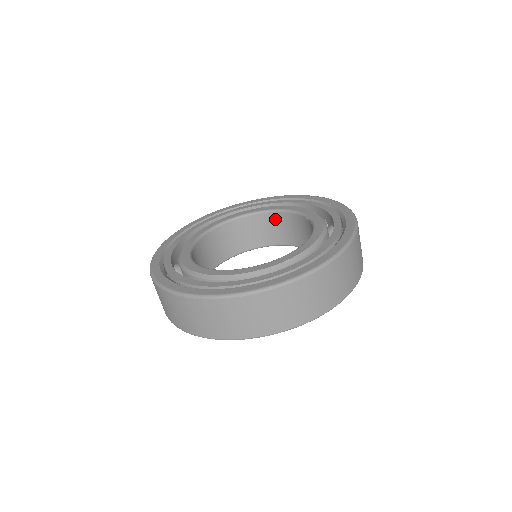
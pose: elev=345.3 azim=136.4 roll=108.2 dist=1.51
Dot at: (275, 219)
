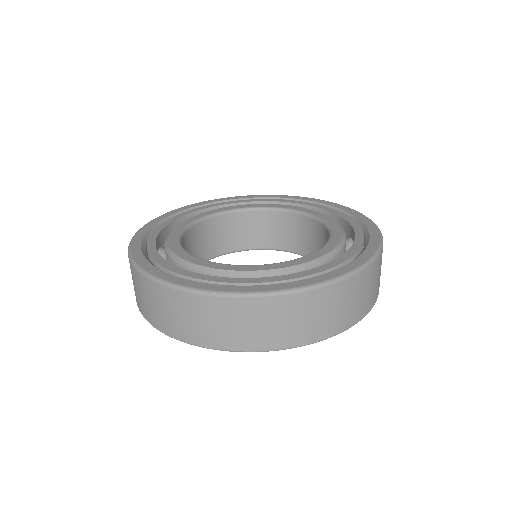
Dot at: (284, 220)
